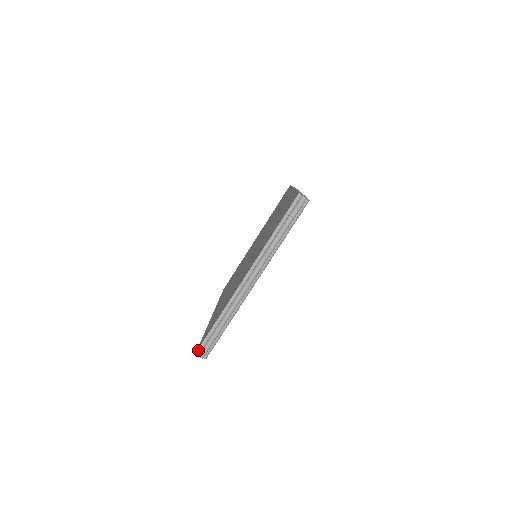
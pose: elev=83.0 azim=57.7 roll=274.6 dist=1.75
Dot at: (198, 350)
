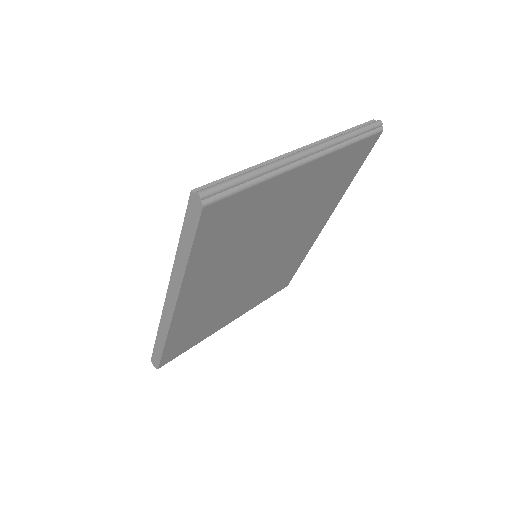
Dot at: (197, 188)
